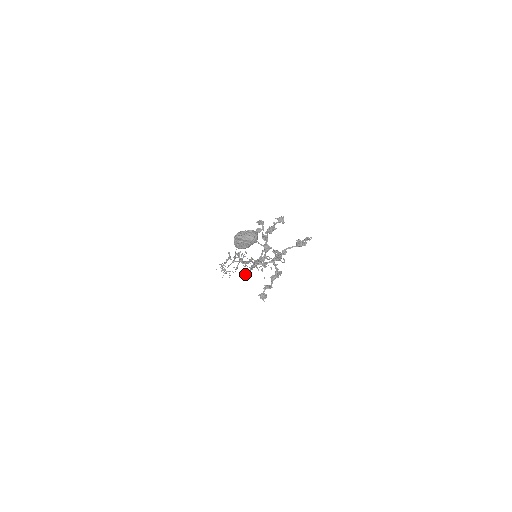
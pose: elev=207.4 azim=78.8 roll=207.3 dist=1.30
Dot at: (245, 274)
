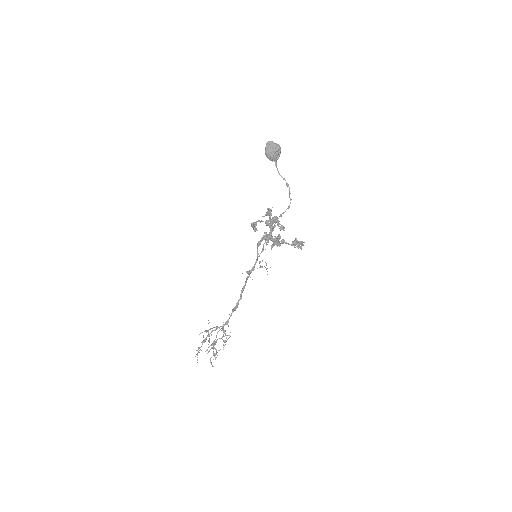
Dot at: (254, 222)
